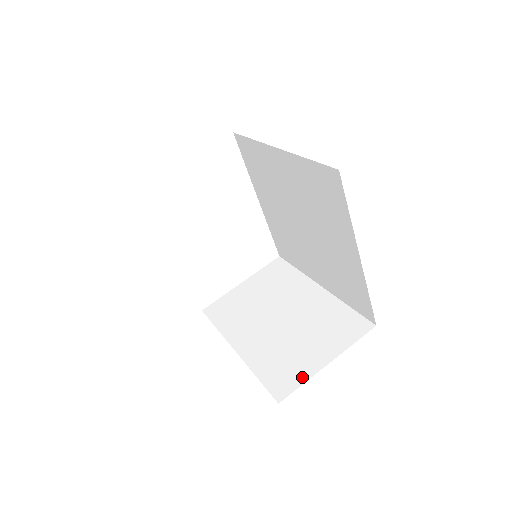
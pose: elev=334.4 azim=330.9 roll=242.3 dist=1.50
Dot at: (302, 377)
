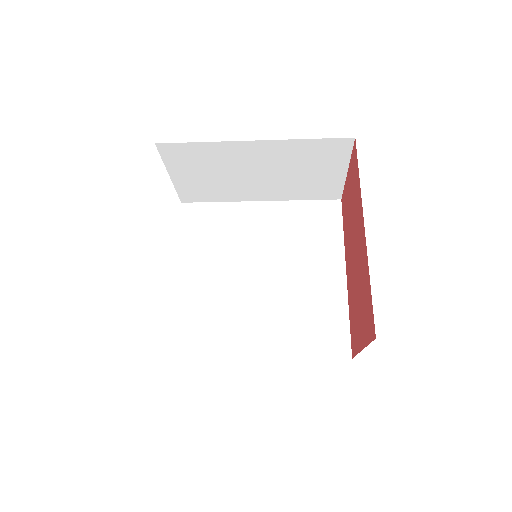
Dot at: occluded
